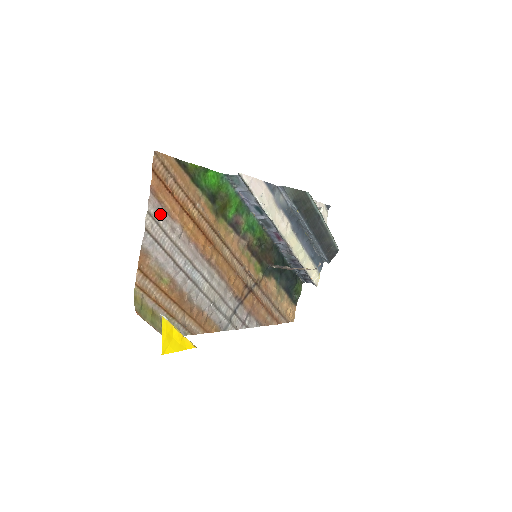
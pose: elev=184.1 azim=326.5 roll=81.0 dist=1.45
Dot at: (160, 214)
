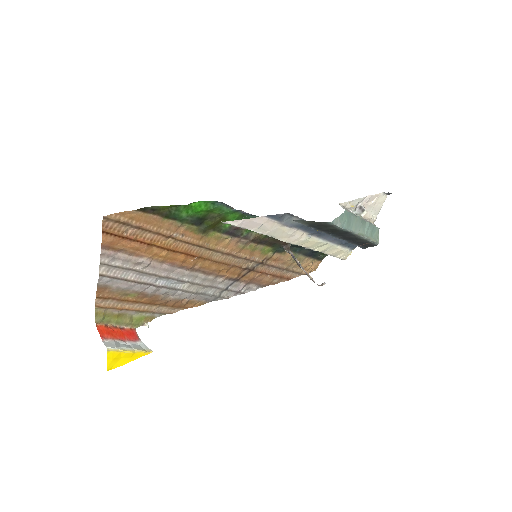
Dot at: (118, 259)
